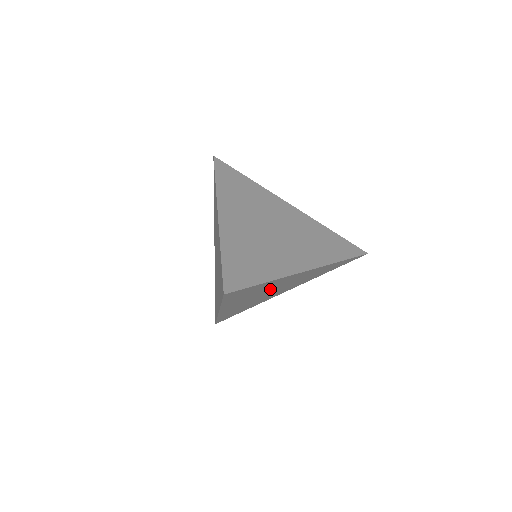
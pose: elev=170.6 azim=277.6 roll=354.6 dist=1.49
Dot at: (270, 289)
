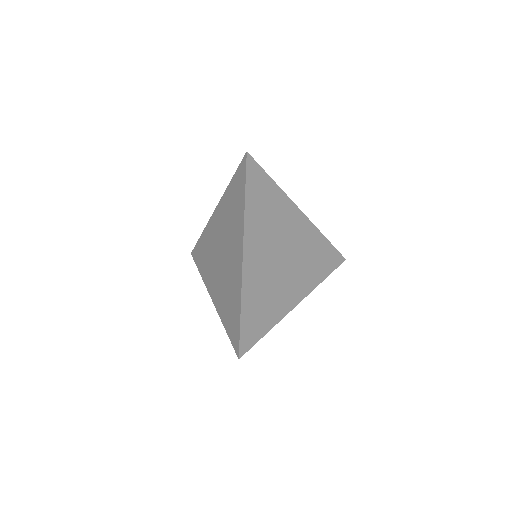
Dot at: occluded
